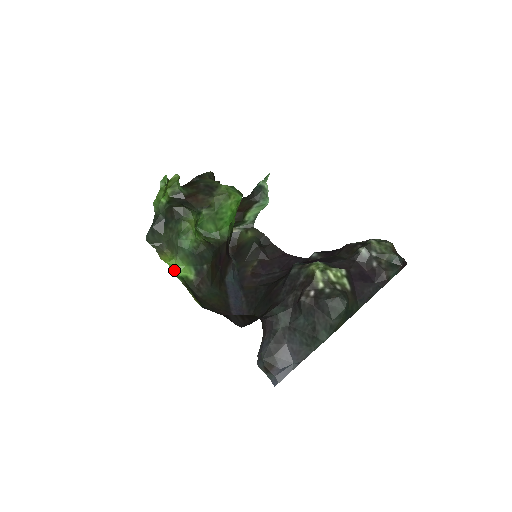
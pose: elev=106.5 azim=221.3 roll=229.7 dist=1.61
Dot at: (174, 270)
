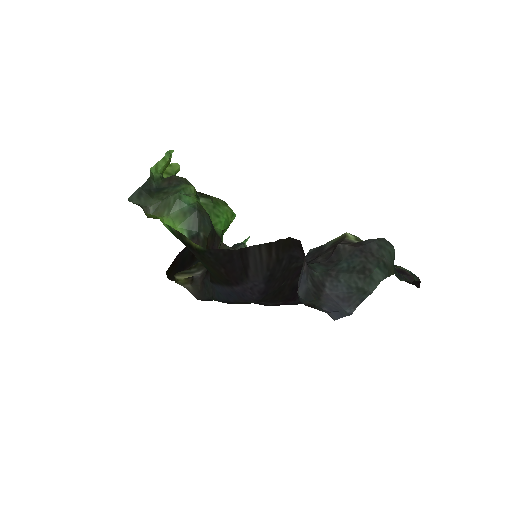
Dot at: (163, 224)
